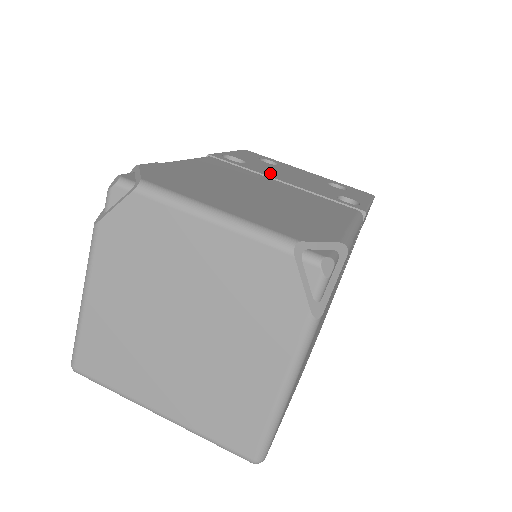
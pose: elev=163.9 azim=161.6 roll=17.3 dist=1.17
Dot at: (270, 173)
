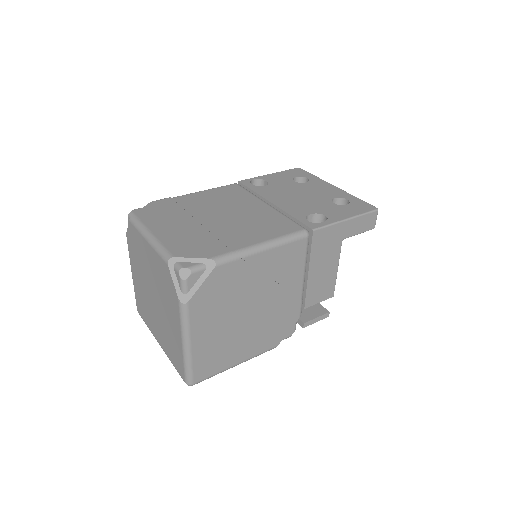
Dot at: (273, 194)
